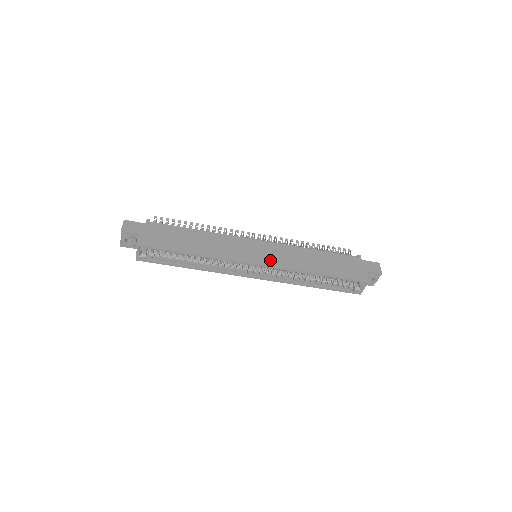
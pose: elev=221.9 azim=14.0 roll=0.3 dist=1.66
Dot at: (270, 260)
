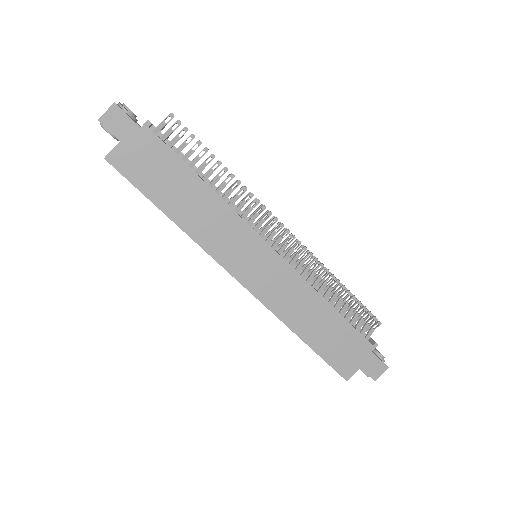
Dot at: (257, 284)
